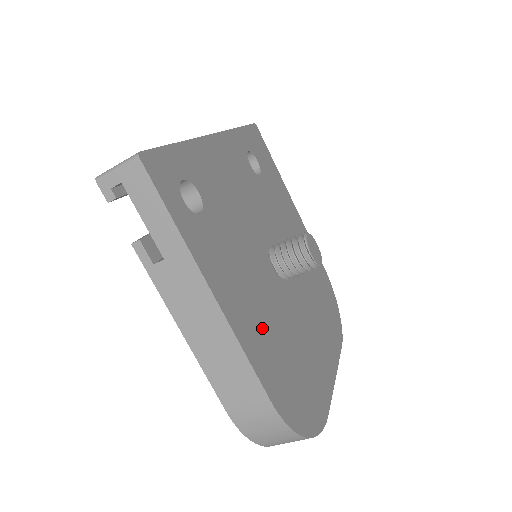
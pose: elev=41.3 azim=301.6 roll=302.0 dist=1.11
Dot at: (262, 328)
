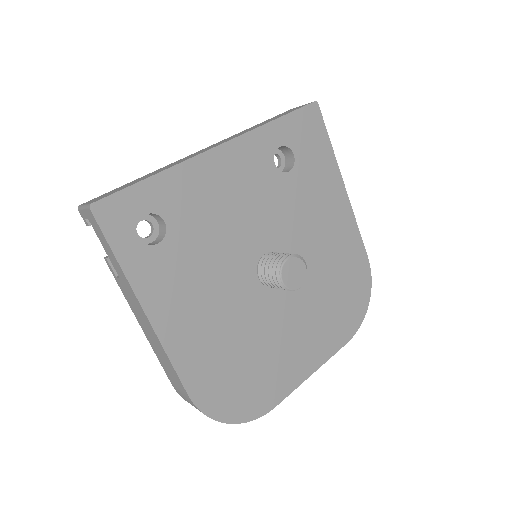
Dot at: (207, 337)
